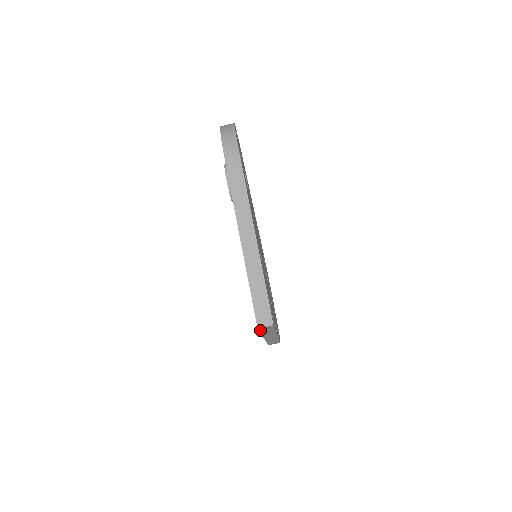
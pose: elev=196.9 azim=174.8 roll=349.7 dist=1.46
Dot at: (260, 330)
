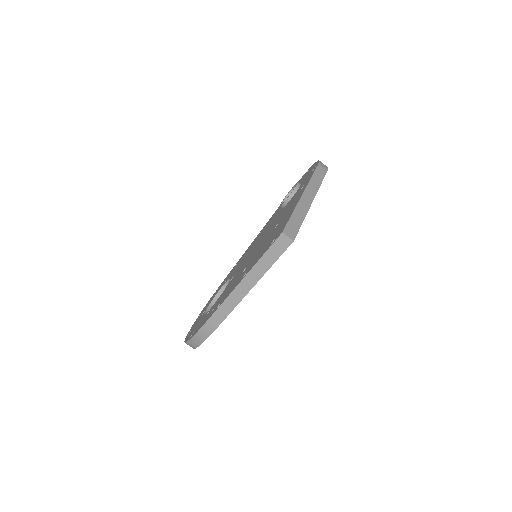
Dot at: (273, 244)
